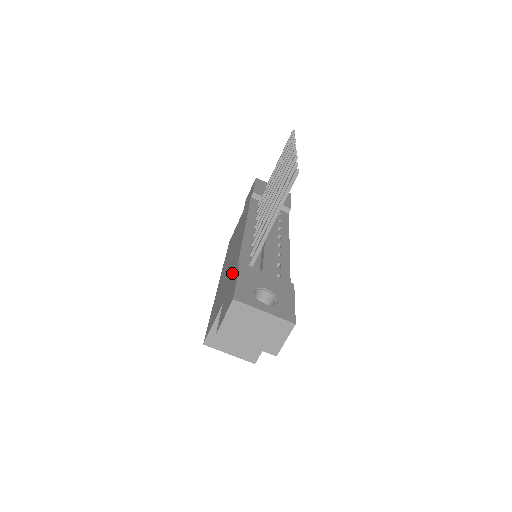
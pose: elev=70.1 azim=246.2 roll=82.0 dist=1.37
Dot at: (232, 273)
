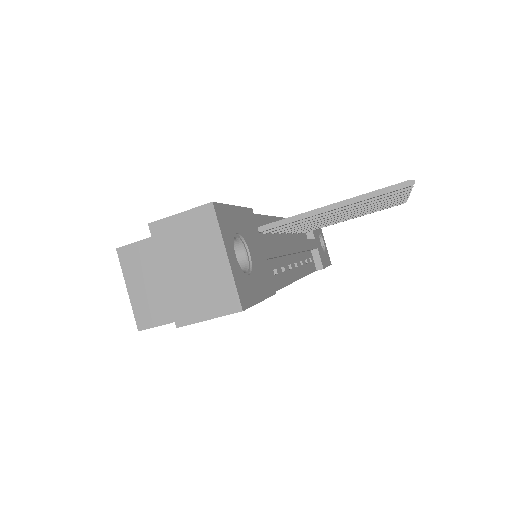
Dot at: occluded
